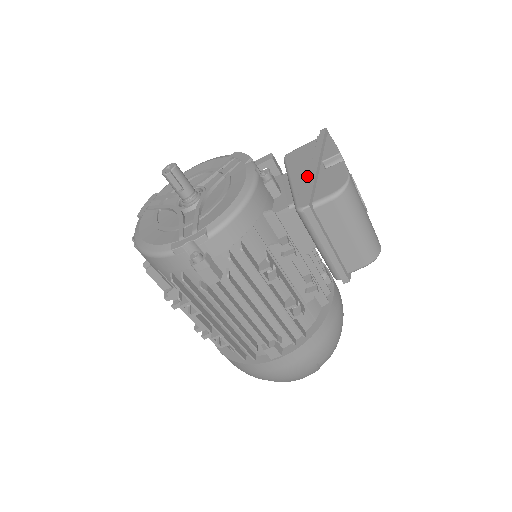
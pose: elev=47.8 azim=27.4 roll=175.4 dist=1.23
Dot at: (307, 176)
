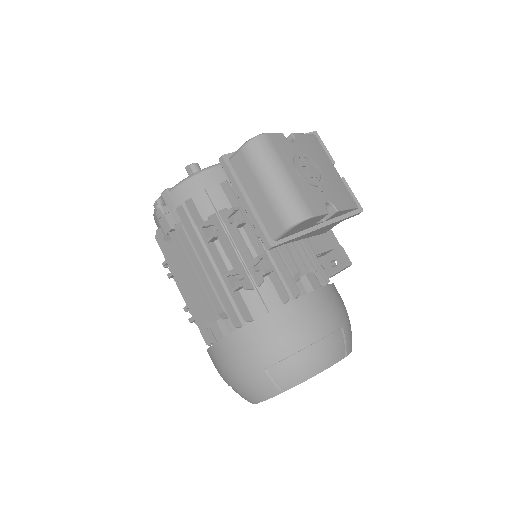
Dot at: occluded
